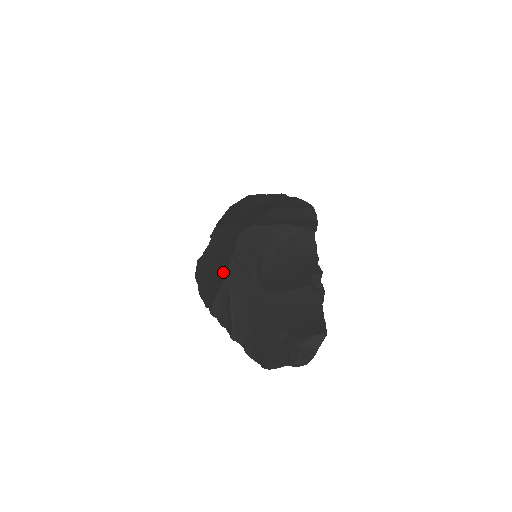
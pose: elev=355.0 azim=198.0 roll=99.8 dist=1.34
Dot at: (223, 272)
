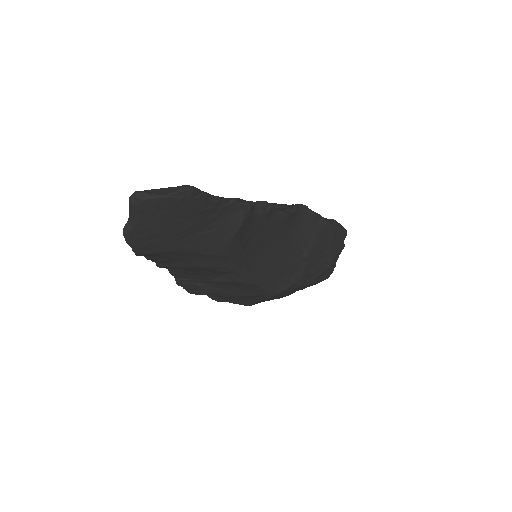
Dot at: occluded
